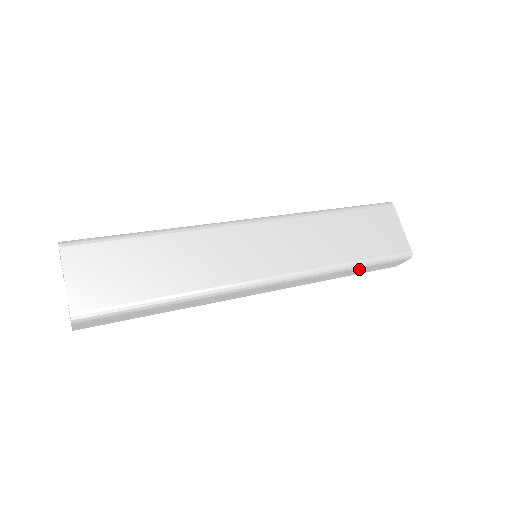
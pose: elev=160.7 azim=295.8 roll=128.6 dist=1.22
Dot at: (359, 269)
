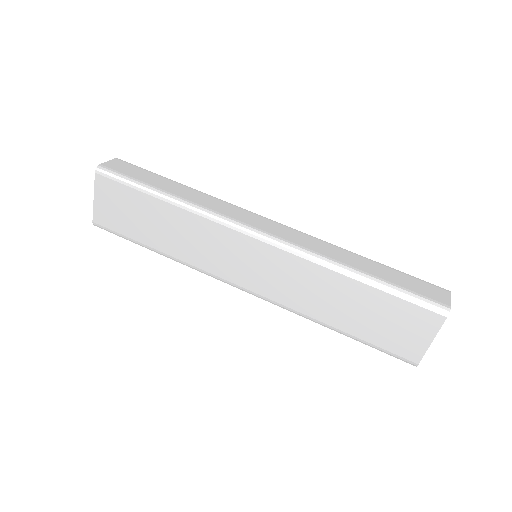
Dot at: occluded
